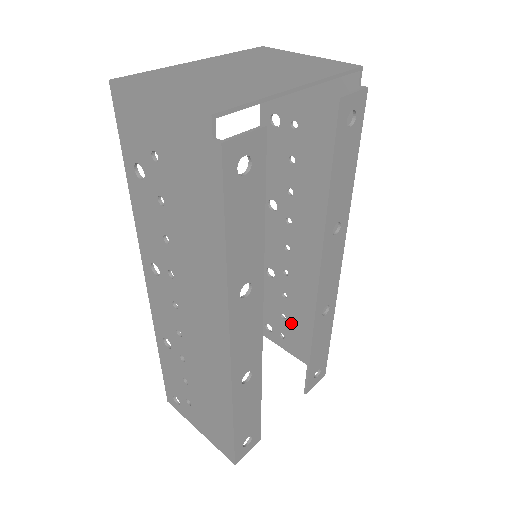
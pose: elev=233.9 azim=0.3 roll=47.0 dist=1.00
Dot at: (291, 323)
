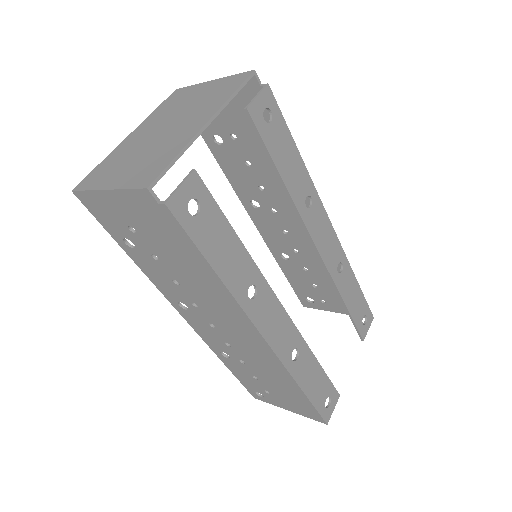
Dot at: (323, 289)
